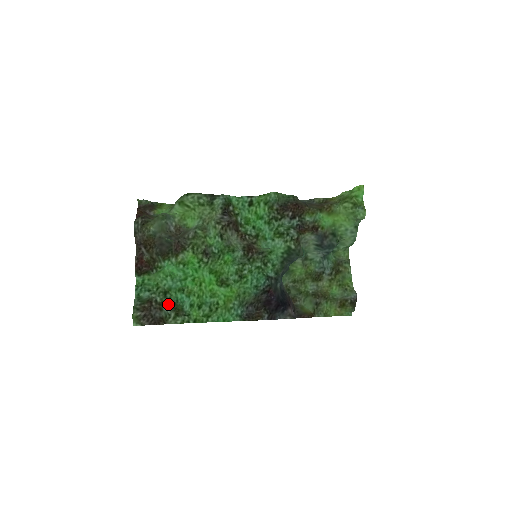
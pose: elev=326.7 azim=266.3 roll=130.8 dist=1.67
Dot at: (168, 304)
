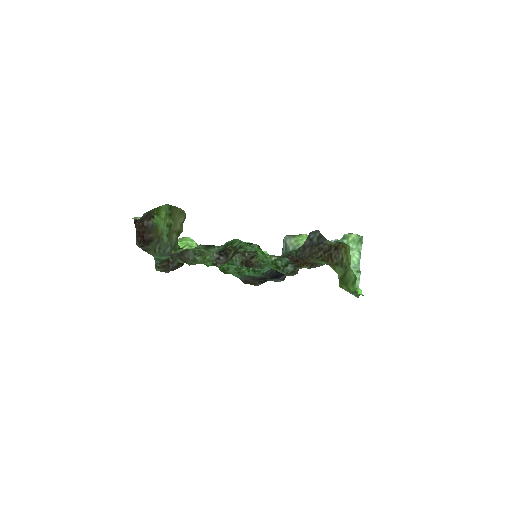
Dot at: occluded
